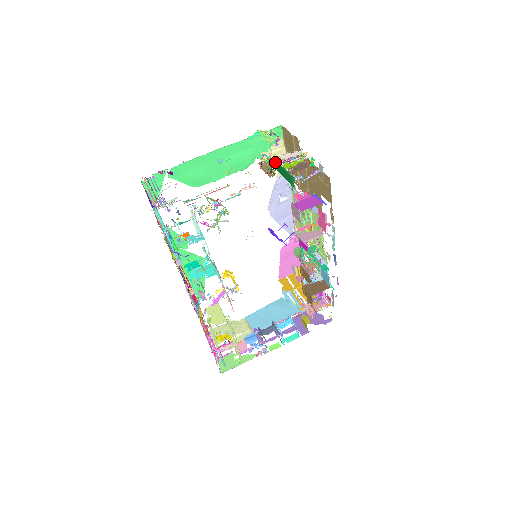
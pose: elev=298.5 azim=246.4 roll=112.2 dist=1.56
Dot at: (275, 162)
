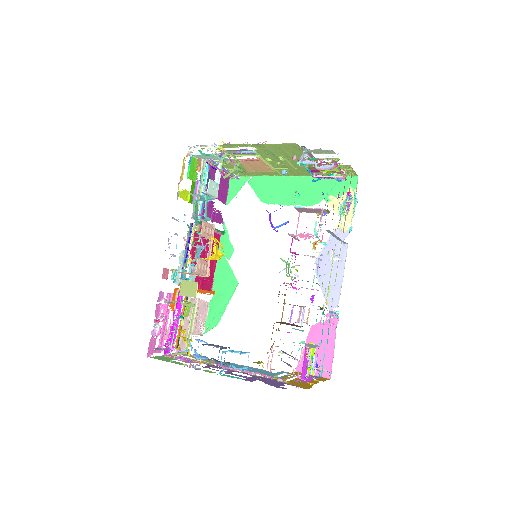
Dot at: occluded
